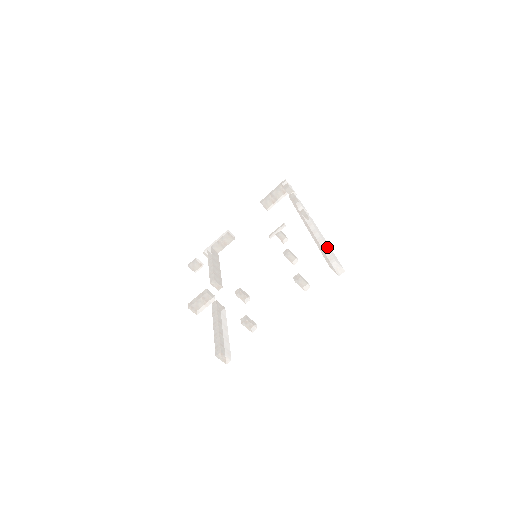
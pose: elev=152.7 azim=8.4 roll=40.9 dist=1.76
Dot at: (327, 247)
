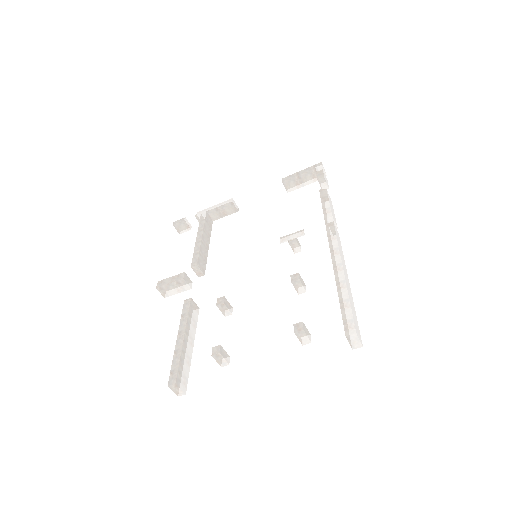
Dot at: (350, 303)
